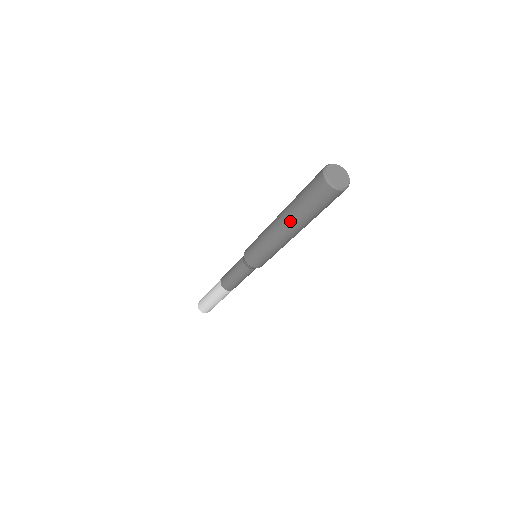
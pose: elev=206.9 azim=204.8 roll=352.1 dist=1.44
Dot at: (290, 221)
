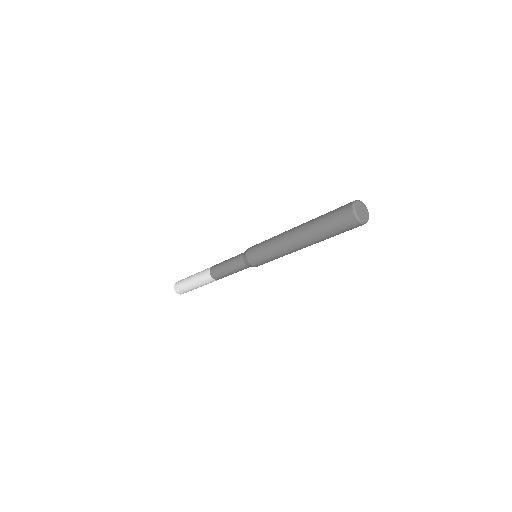
Dot at: (307, 237)
